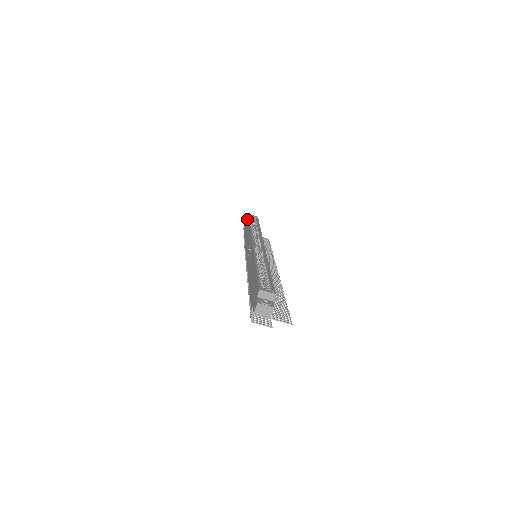
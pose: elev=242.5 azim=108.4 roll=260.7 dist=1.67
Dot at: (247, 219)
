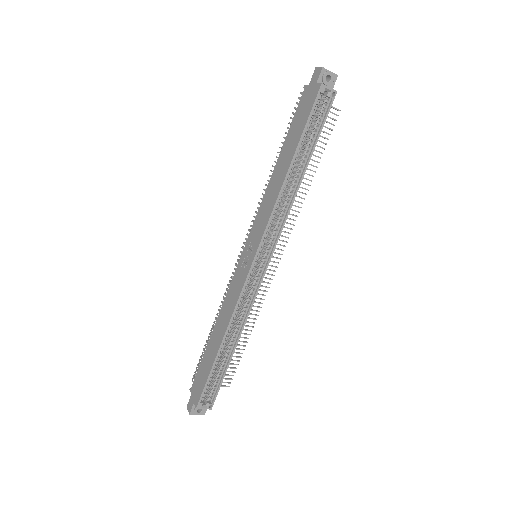
Dot at: (309, 105)
